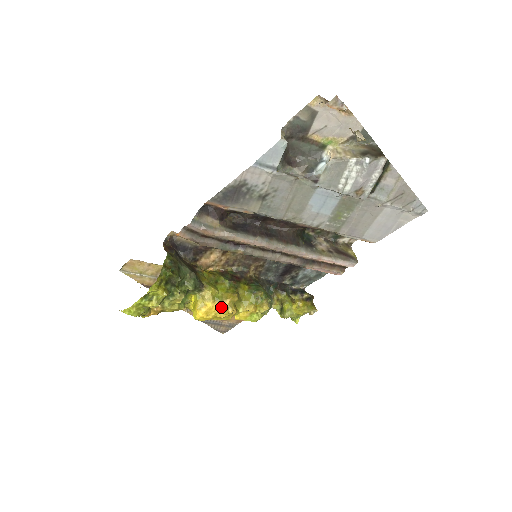
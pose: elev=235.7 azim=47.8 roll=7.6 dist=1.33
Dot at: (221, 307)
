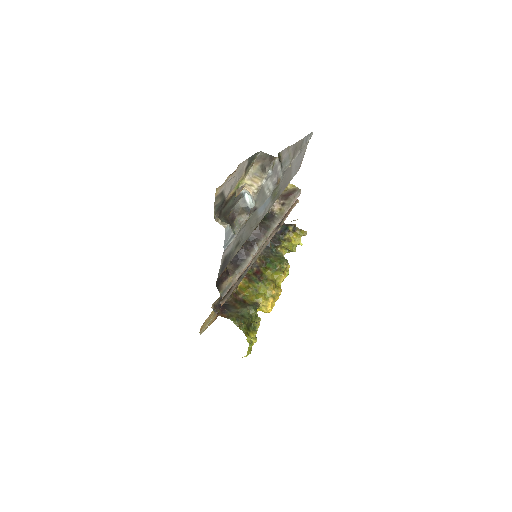
Dot at: (274, 297)
